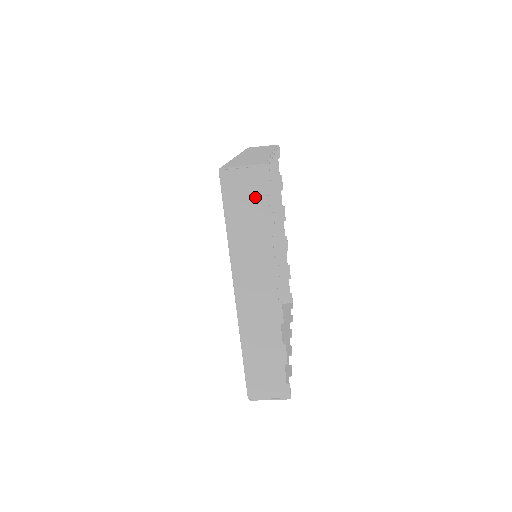
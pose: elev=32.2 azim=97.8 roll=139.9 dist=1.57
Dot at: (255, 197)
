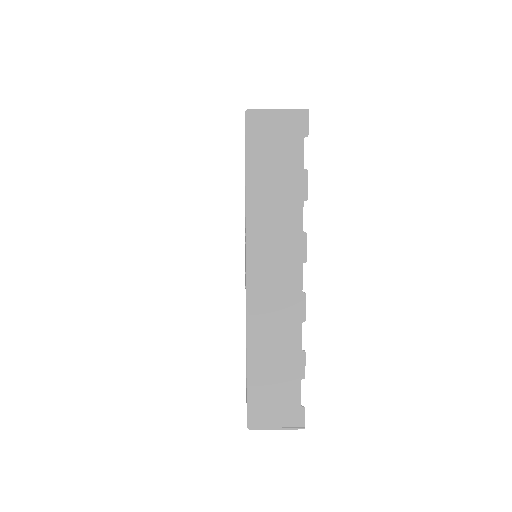
Dot at: (287, 150)
